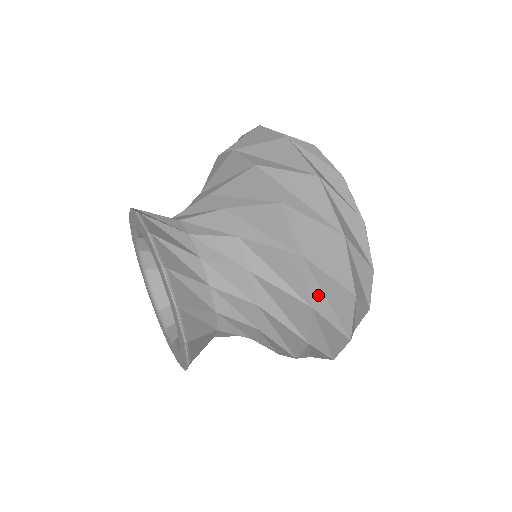
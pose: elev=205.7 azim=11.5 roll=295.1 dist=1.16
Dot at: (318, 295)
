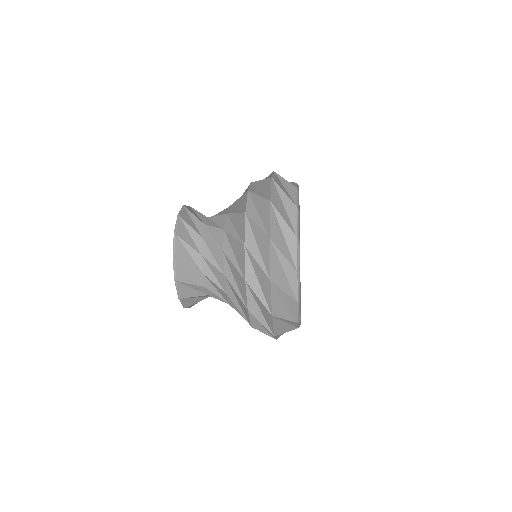
Dot at: (252, 275)
